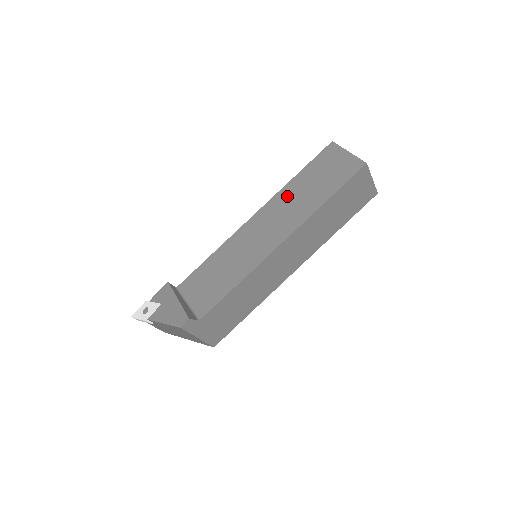
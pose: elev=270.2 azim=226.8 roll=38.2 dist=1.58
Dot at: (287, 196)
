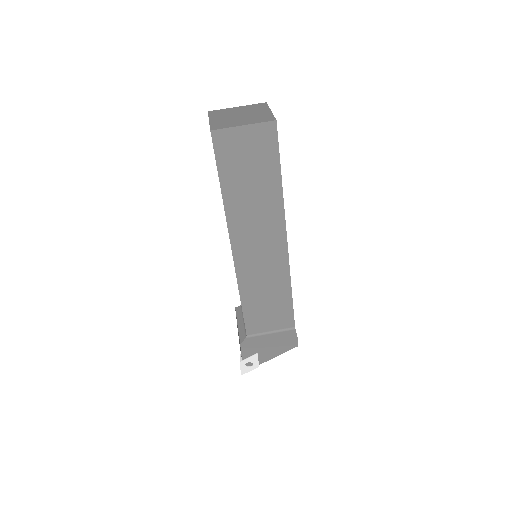
Dot at: (240, 212)
